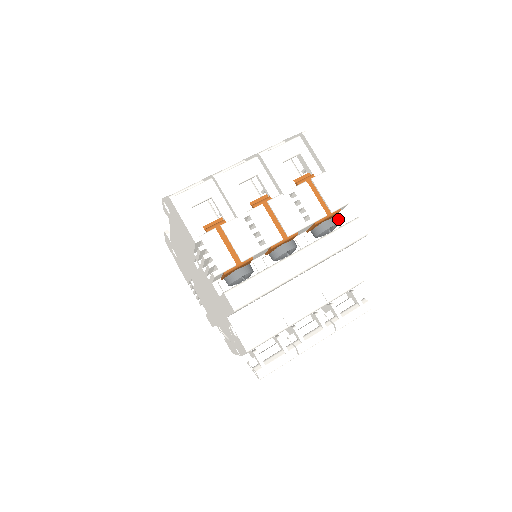
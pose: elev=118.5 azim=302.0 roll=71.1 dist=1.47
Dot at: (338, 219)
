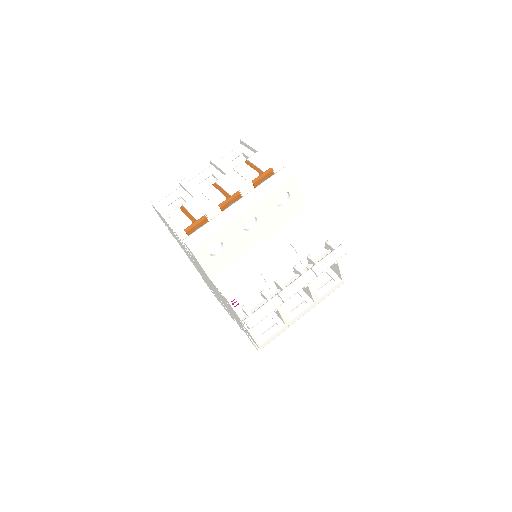
Dot at: occluded
